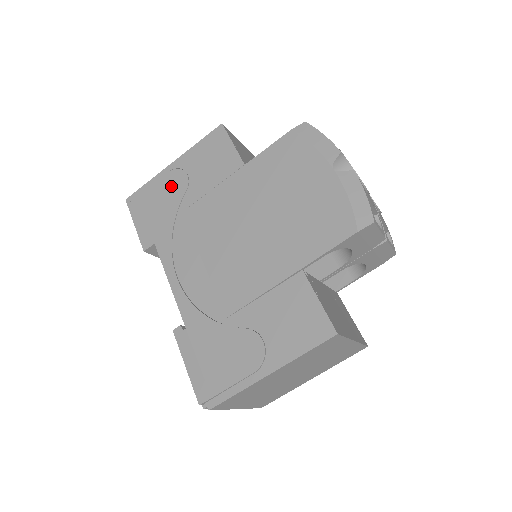
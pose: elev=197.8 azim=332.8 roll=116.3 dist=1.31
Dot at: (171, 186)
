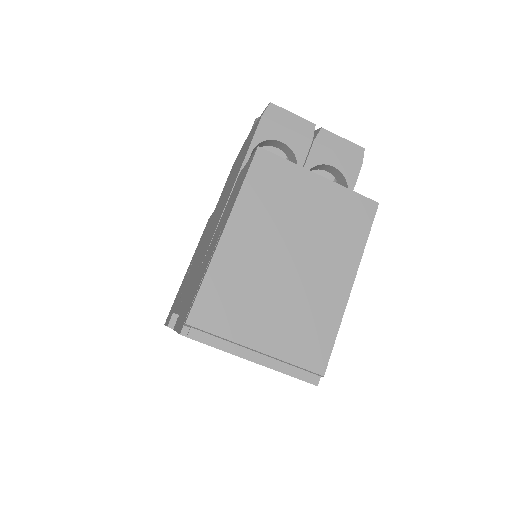
Dot at: occluded
